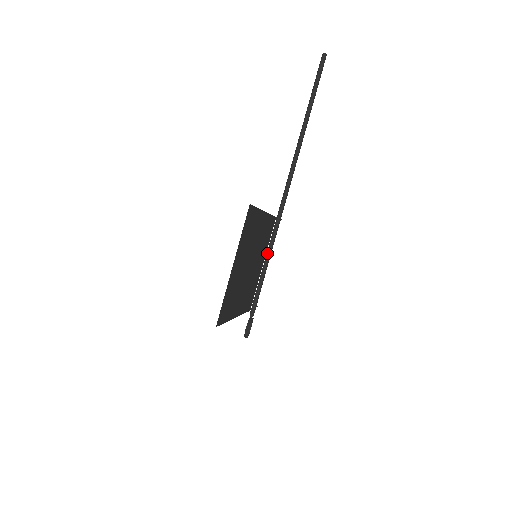
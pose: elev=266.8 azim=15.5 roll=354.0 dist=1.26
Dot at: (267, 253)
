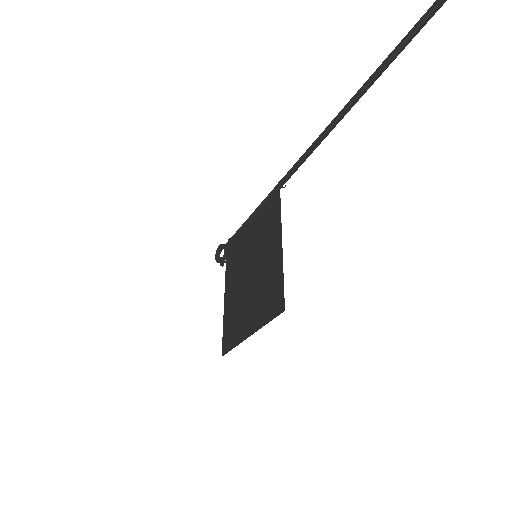
Dot at: (258, 210)
